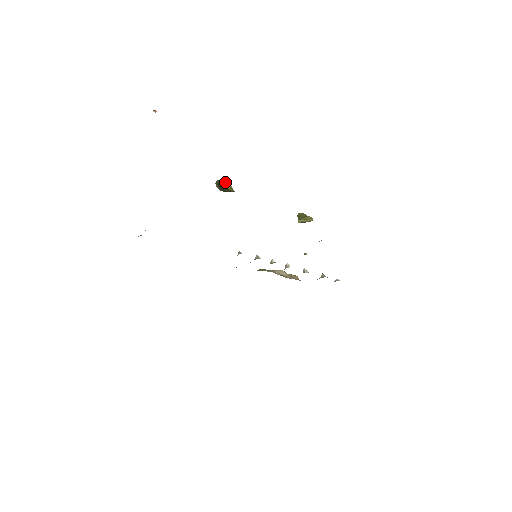
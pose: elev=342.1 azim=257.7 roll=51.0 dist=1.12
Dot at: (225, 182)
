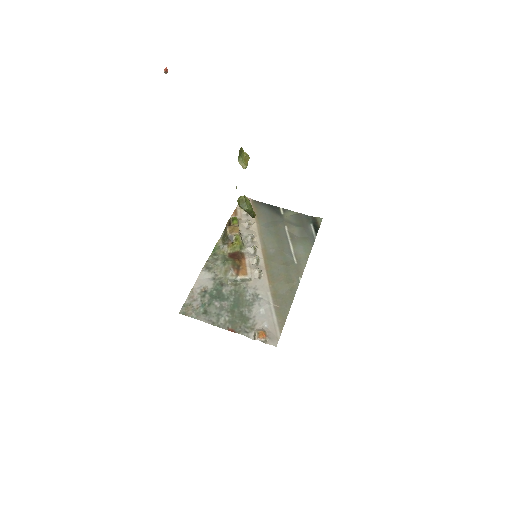
Dot at: (251, 206)
